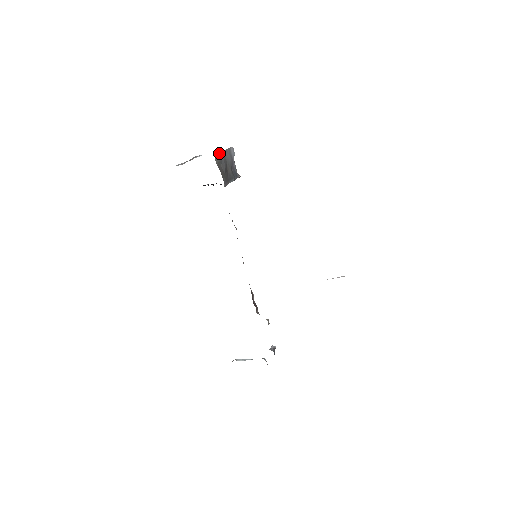
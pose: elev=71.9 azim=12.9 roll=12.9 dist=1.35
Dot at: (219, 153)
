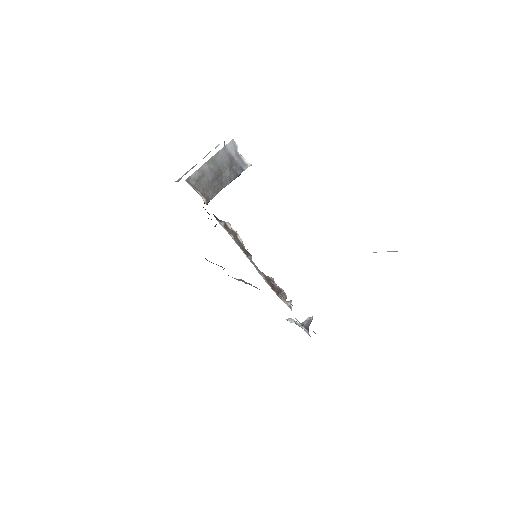
Dot at: (200, 168)
